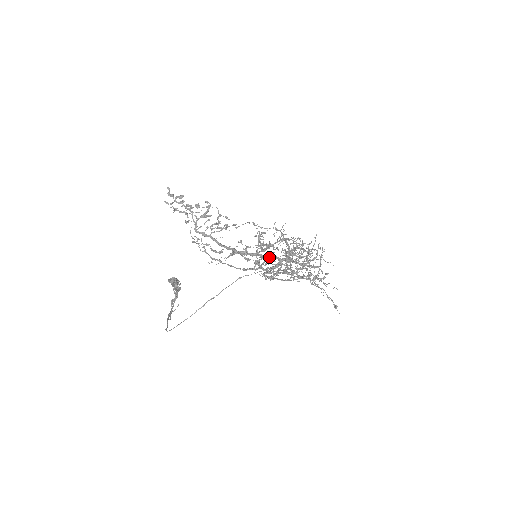
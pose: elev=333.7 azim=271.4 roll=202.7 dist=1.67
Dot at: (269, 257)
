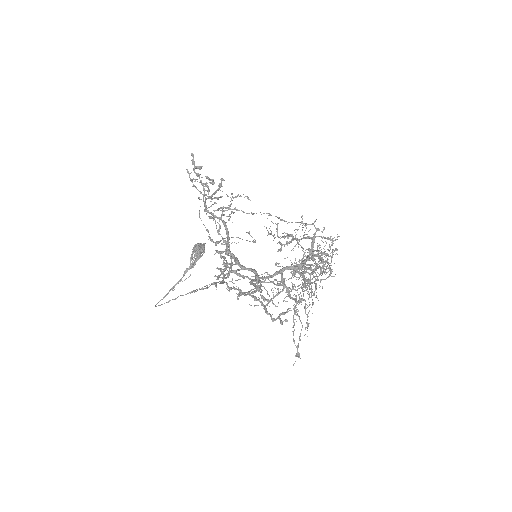
Dot at: (214, 284)
